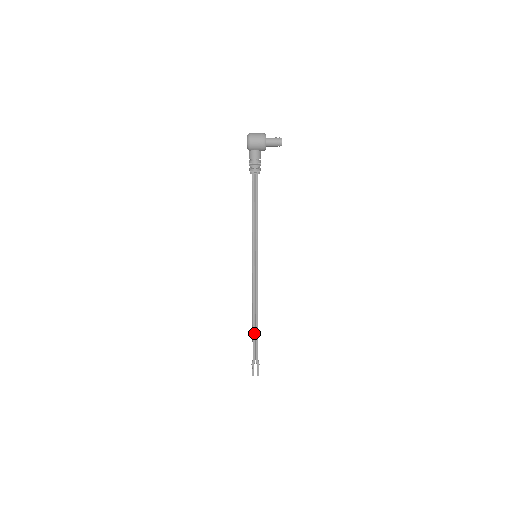
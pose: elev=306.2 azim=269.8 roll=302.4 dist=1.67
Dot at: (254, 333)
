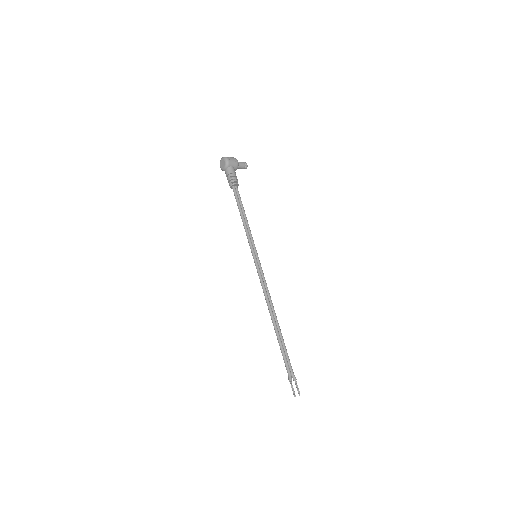
Dot at: (280, 338)
